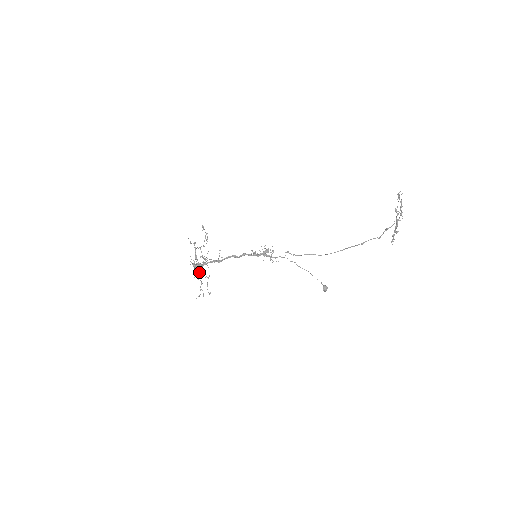
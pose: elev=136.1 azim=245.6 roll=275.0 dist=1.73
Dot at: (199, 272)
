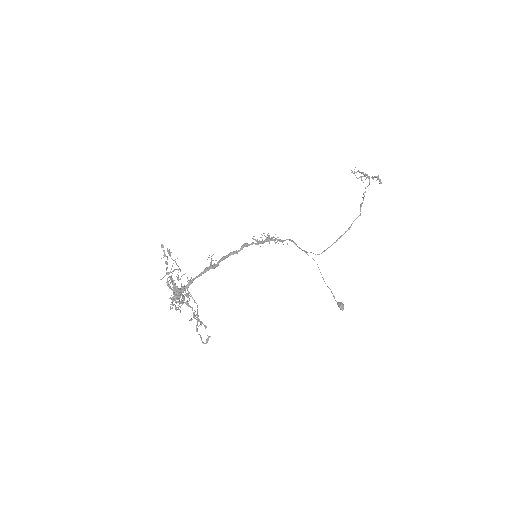
Dot at: (186, 296)
